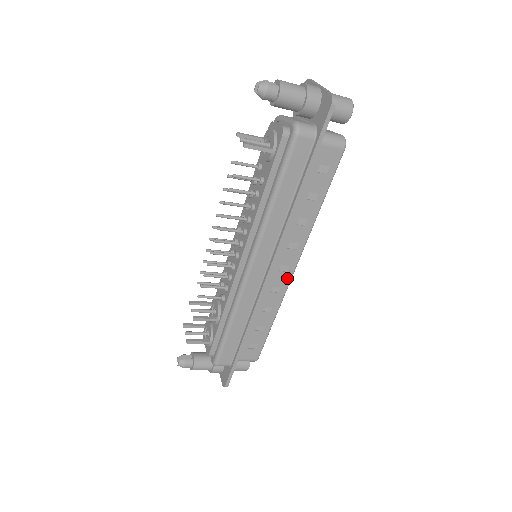
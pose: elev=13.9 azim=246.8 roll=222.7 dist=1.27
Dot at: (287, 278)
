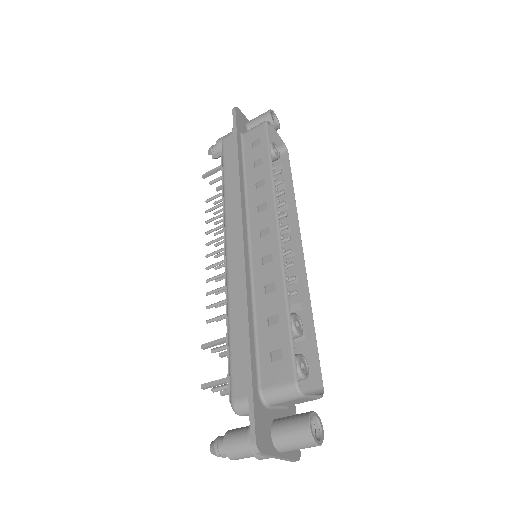
Dot at: (274, 240)
